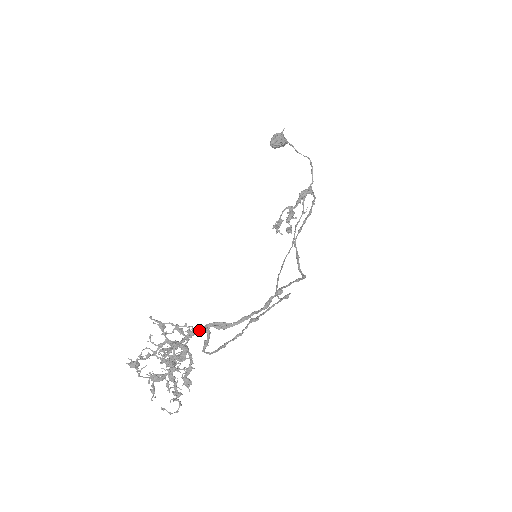
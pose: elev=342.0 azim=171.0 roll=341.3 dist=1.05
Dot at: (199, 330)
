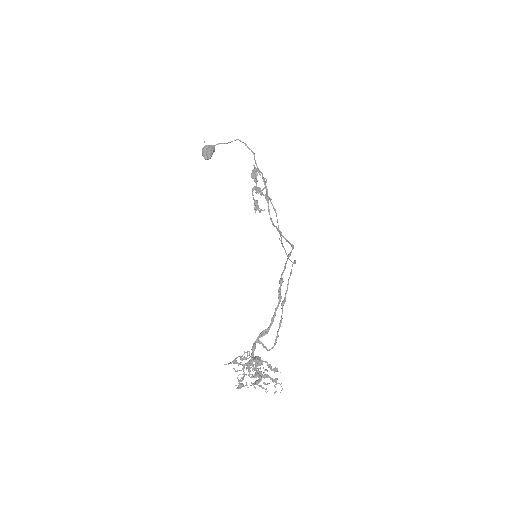
Dot at: (255, 345)
